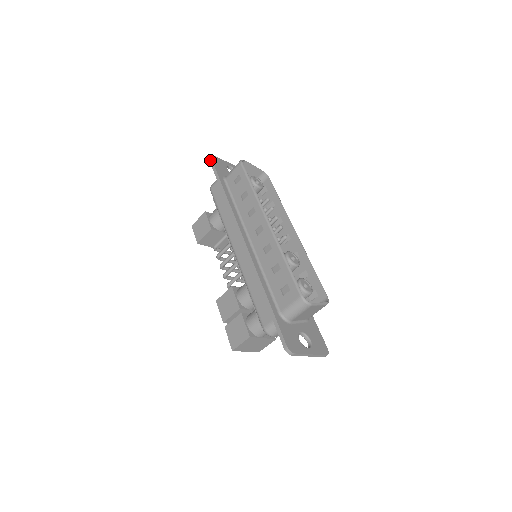
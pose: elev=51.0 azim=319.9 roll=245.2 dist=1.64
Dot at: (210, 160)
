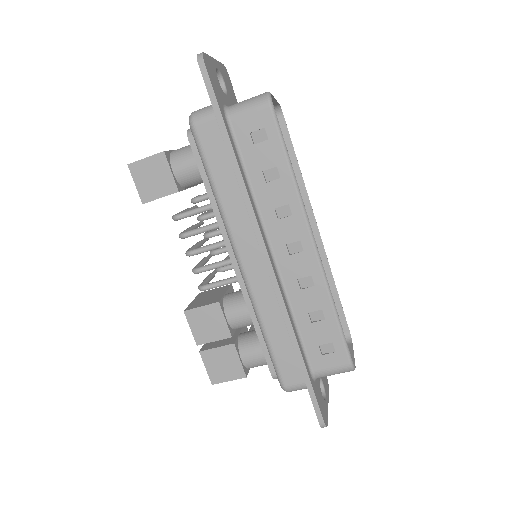
Dot at: (202, 67)
